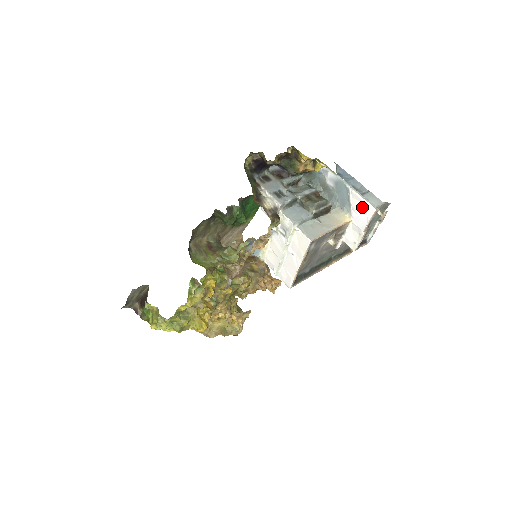
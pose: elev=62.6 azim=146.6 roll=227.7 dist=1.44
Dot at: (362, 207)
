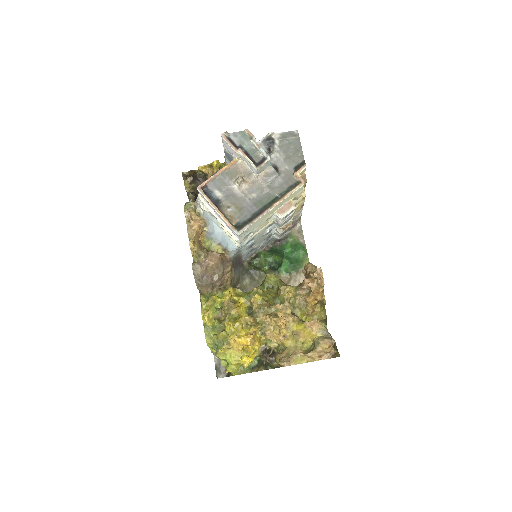
Dot at: (226, 145)
